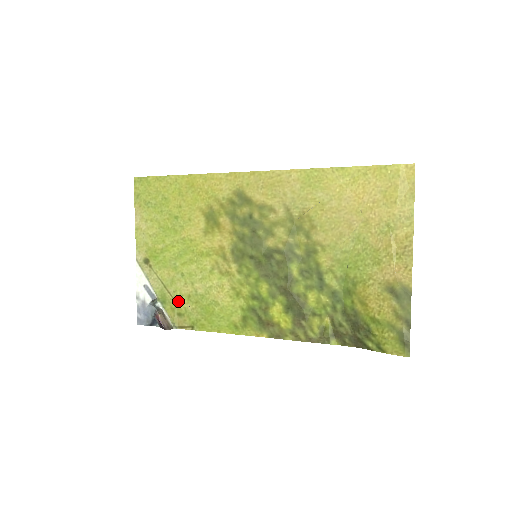
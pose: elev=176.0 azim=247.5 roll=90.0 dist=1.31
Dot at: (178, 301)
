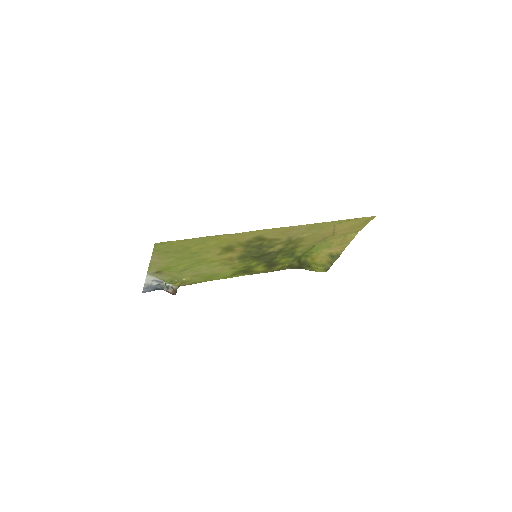
Dot at: (184, 279)
